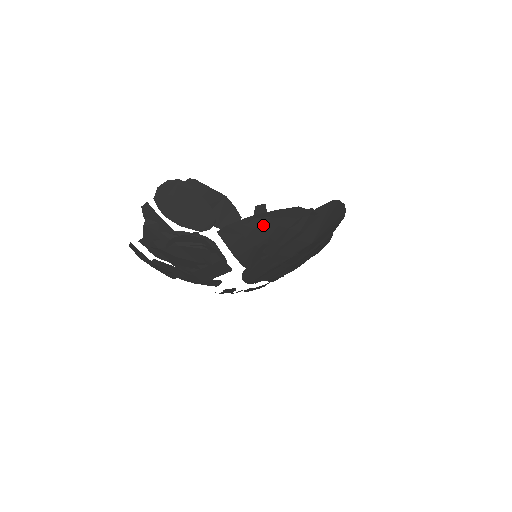
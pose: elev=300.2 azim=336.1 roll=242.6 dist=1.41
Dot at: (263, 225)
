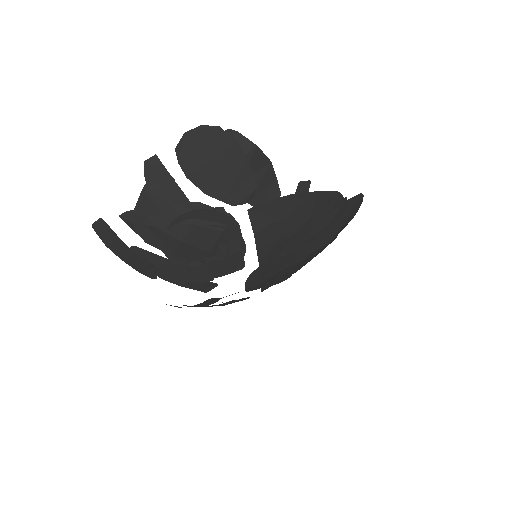
Dot at: (301, 209)
